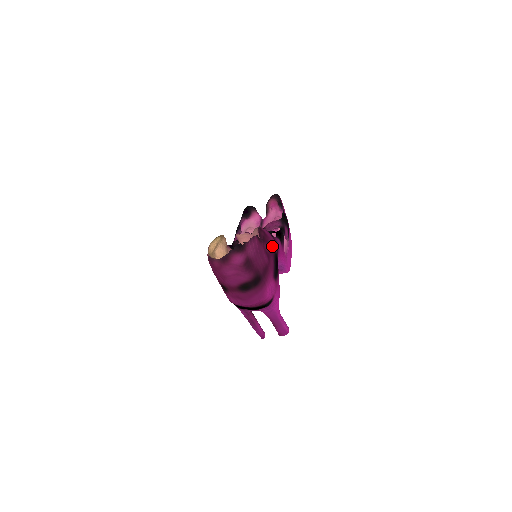
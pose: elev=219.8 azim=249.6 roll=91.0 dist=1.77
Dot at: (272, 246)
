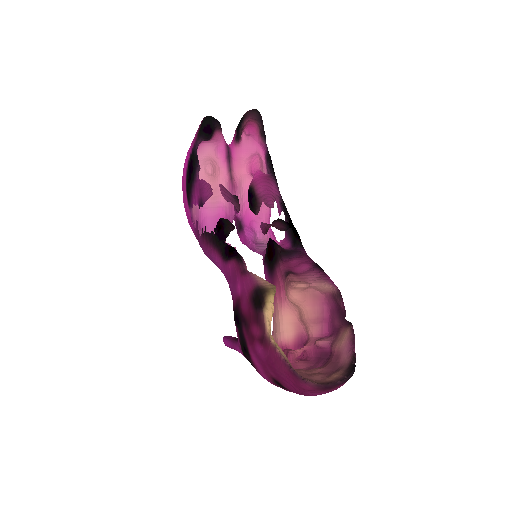
Dot at: occluded
